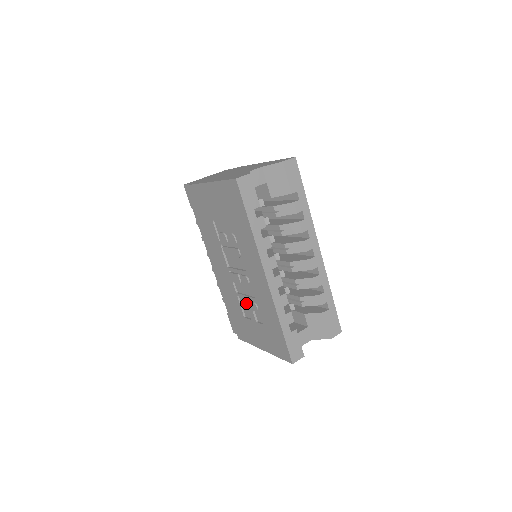
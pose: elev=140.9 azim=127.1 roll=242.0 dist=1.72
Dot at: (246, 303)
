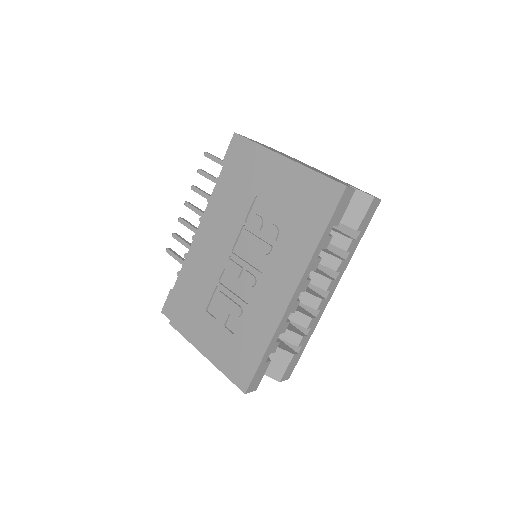
Dot at: (226, 300)
